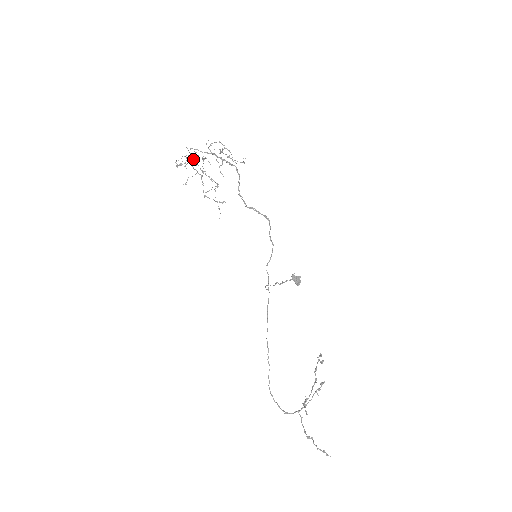
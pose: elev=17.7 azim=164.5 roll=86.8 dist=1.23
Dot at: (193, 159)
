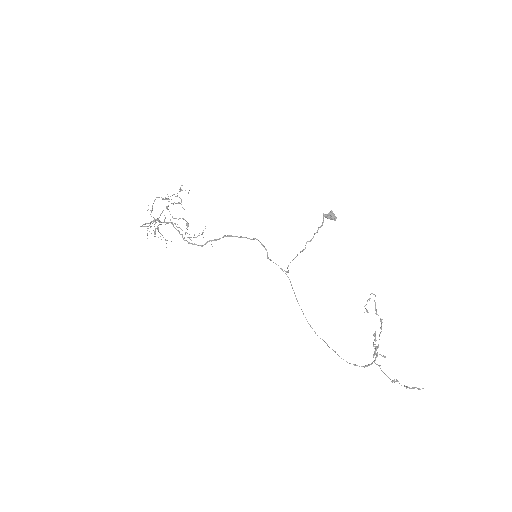
Dot at: occluded
